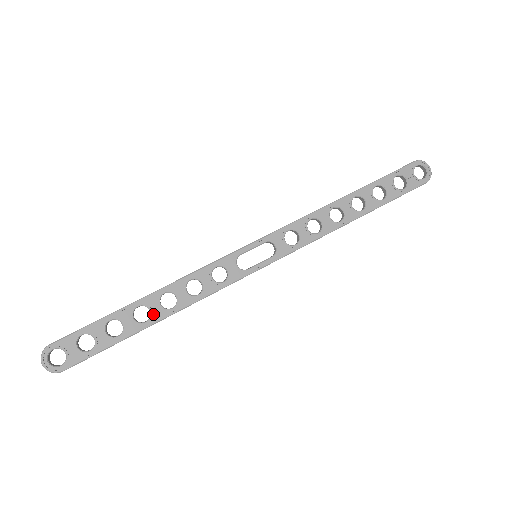
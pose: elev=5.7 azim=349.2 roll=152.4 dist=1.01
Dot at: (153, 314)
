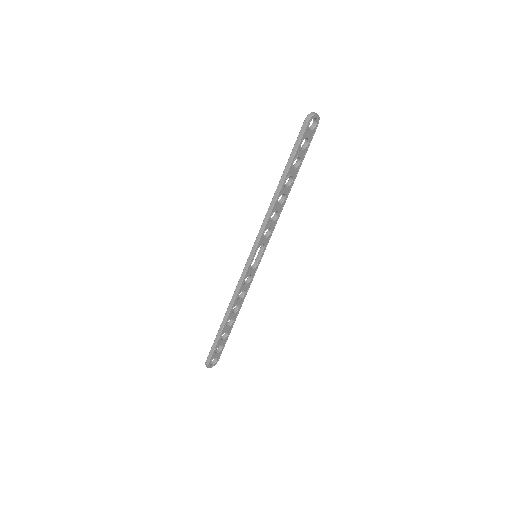
Dot at: (234, 317)
